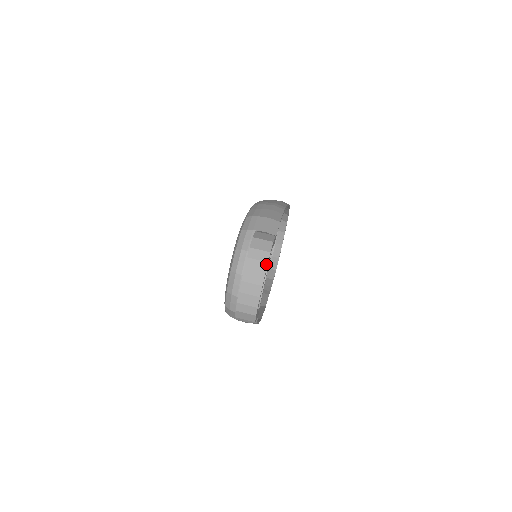
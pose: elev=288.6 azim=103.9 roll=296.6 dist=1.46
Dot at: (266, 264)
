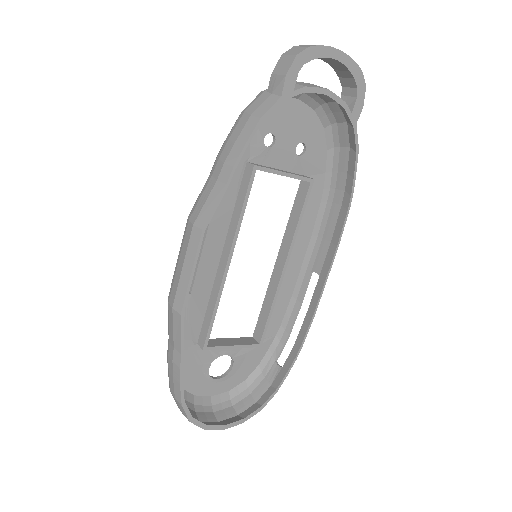
Dot at: (355, 62)
